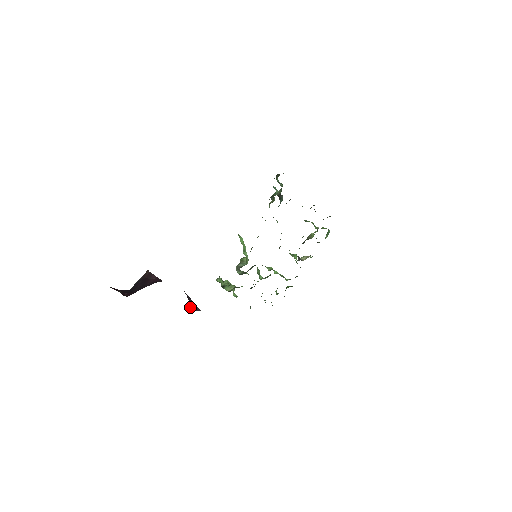
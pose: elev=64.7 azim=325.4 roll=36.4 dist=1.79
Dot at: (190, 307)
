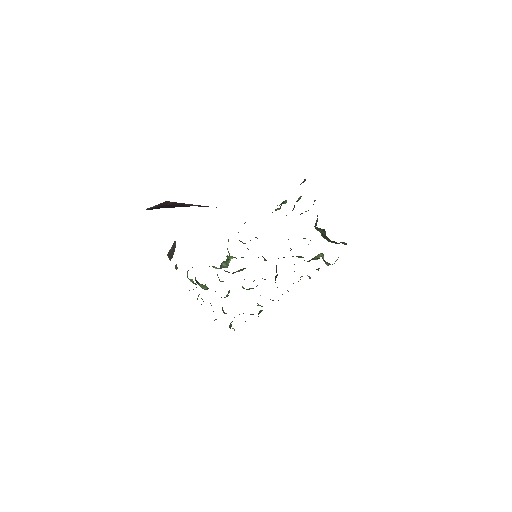
Dot at: occluded
